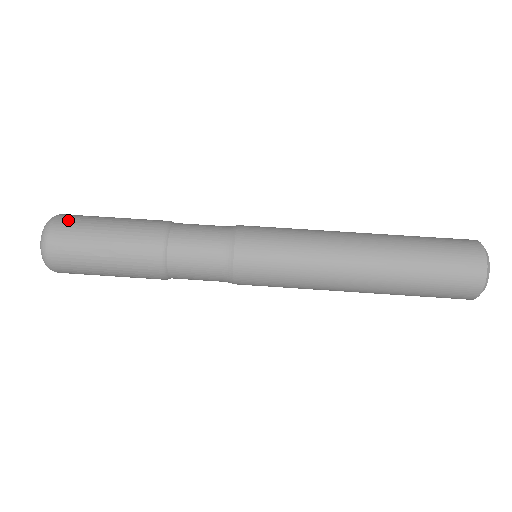
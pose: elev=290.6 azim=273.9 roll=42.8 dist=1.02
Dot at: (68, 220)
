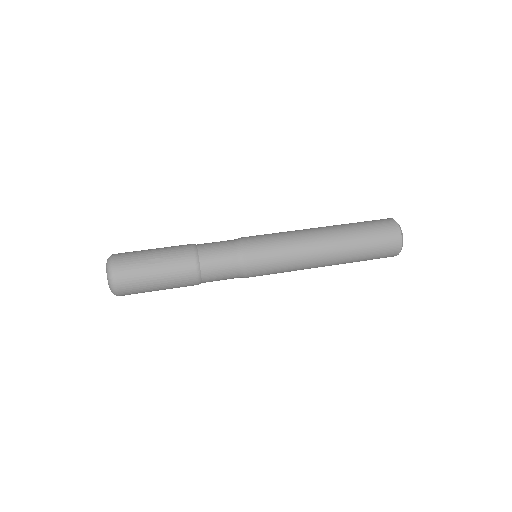
Dot at: occluded
